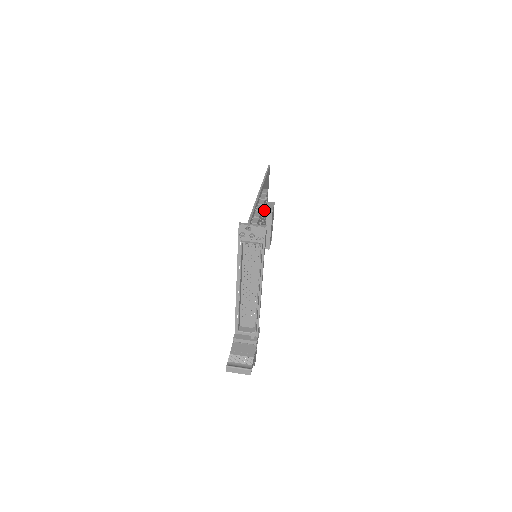
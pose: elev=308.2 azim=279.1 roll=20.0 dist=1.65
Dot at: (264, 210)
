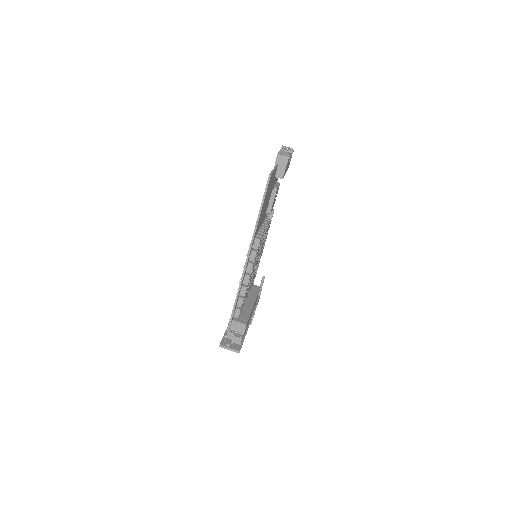
Dot at: (256, 256)
